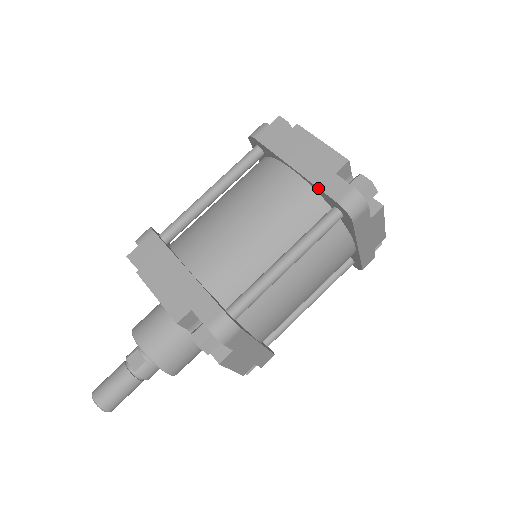
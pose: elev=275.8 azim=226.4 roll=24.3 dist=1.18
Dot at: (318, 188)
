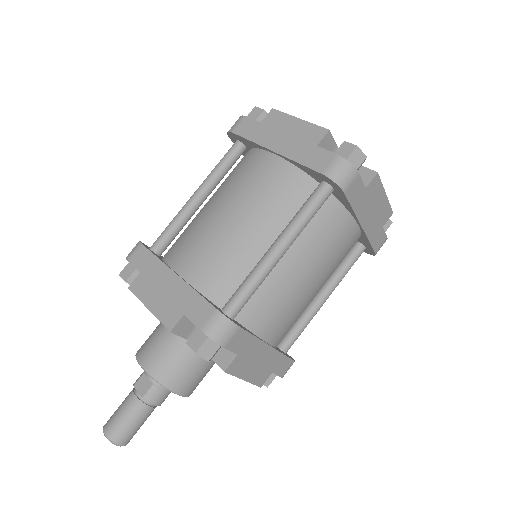
Dot at: (301, 164)
